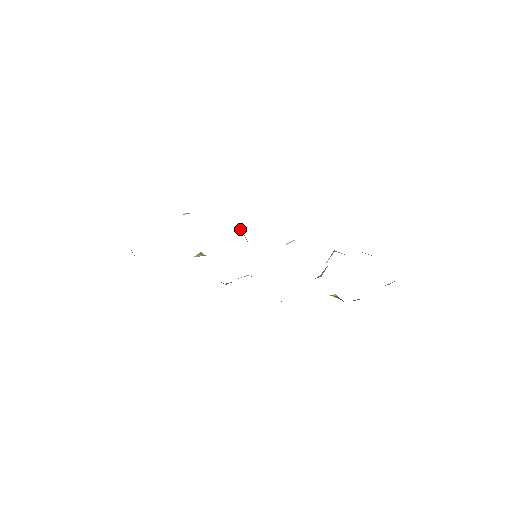
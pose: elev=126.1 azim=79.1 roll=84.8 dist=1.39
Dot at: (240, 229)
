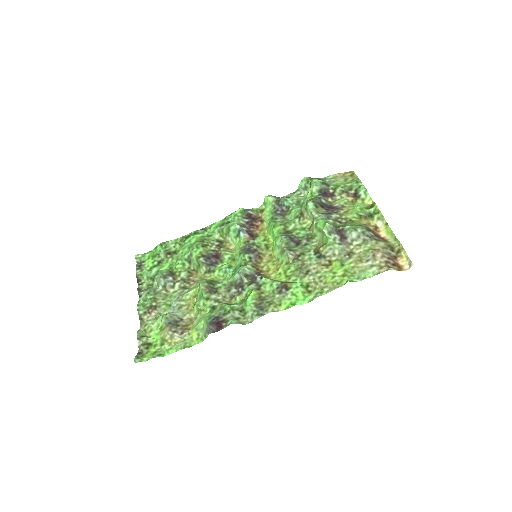
Dot at: (245, 281)
